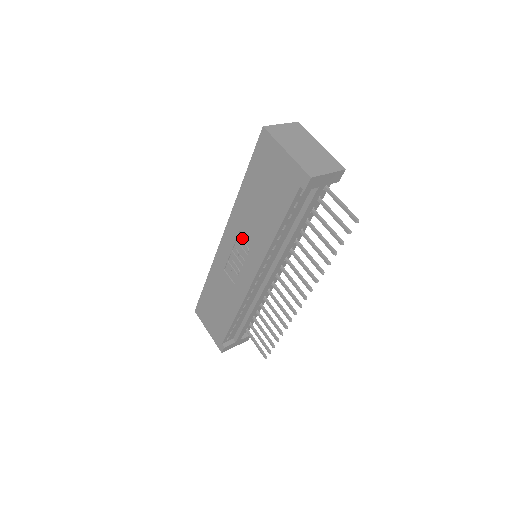
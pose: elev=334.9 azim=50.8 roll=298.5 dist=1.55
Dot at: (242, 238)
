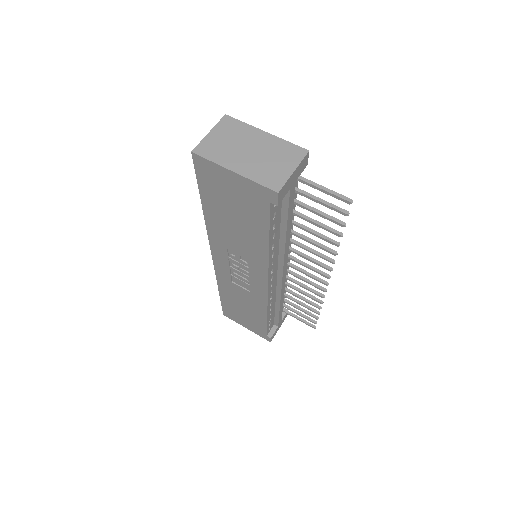
Dot at: (233, 254)
